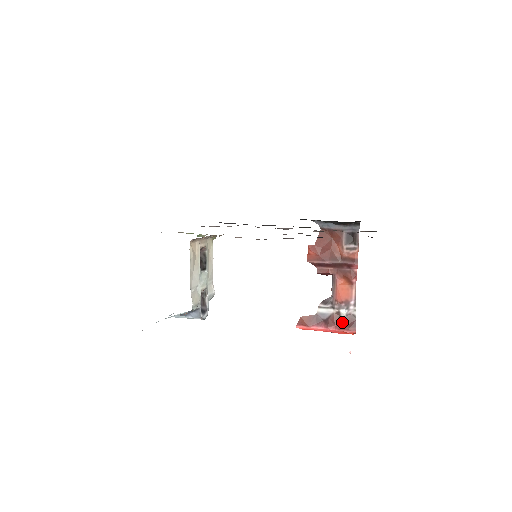
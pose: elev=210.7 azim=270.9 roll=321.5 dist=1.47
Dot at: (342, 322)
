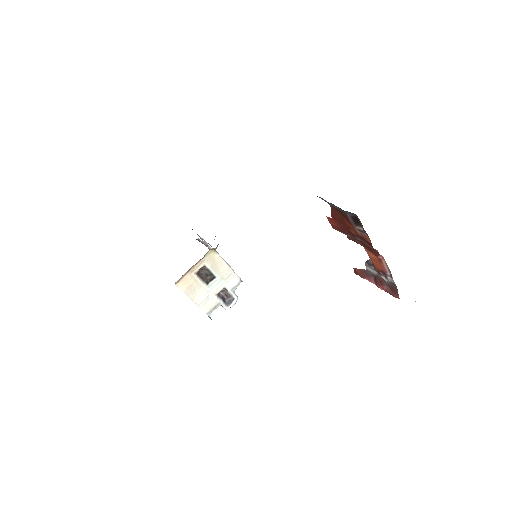
Dot at: (387, 285)
